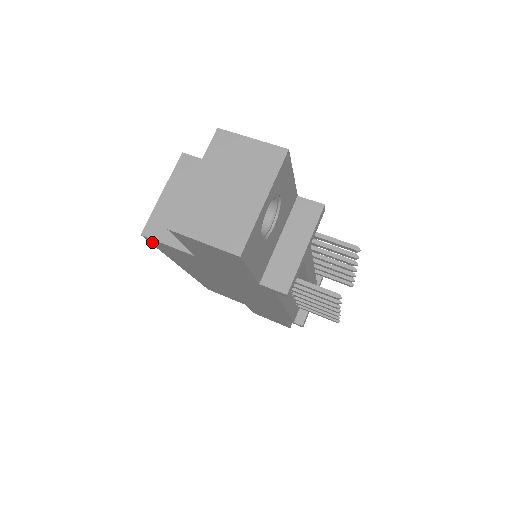
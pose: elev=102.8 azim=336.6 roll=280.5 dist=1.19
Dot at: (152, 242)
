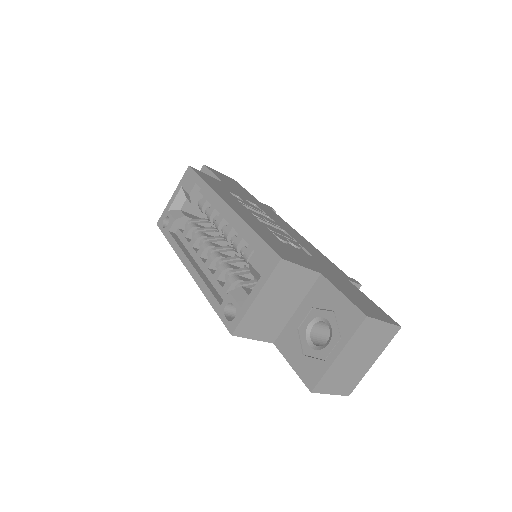
Dot at: (228, 325)
